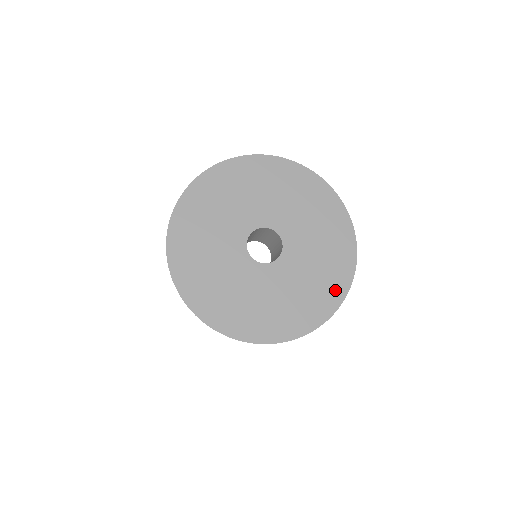
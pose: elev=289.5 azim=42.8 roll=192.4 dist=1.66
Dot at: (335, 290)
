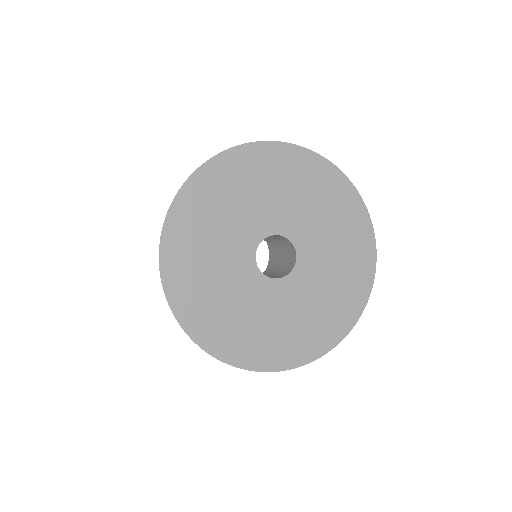
Dot at: (361, 280)
